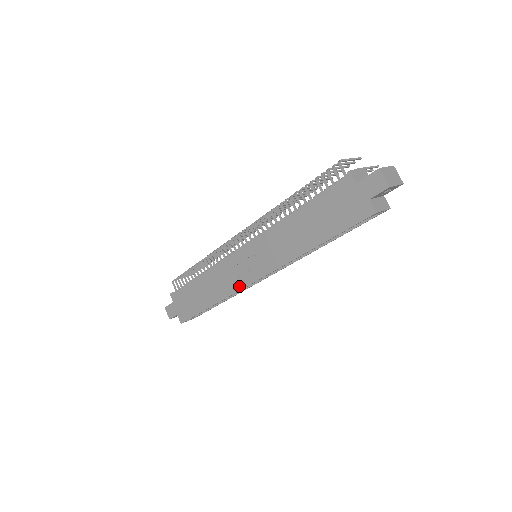
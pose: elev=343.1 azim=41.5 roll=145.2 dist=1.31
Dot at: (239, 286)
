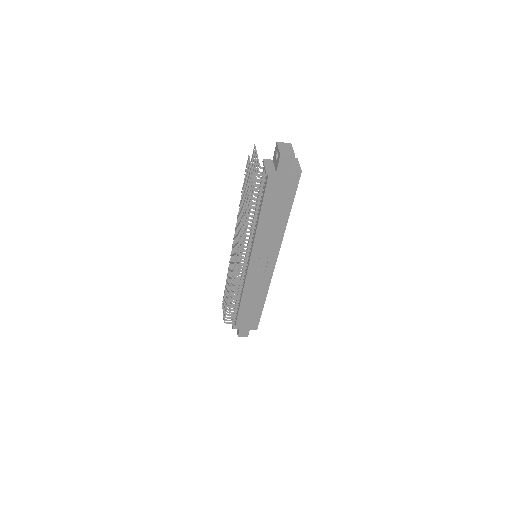
Dot at: (269, 278)
